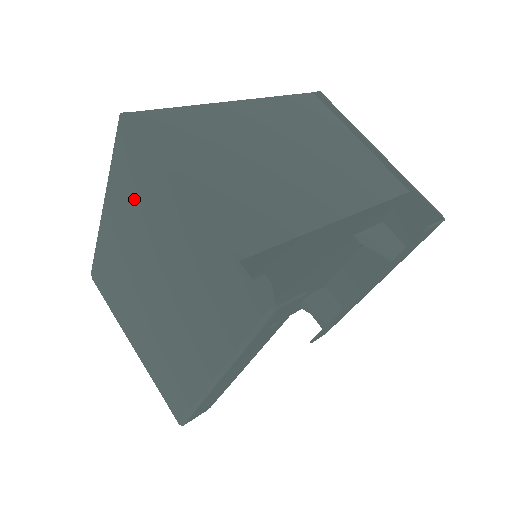
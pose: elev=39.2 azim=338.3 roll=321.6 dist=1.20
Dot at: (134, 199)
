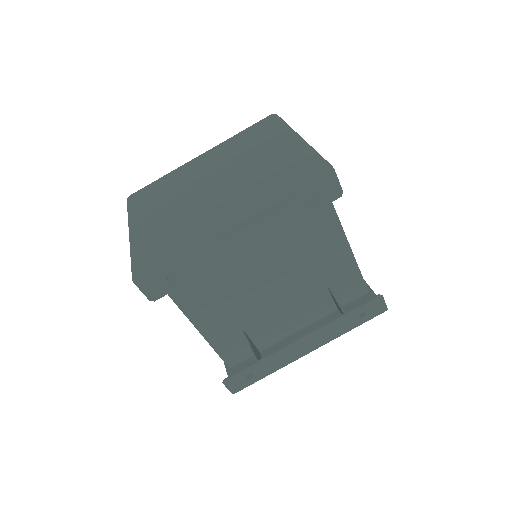
Dot at: (244, 144)
